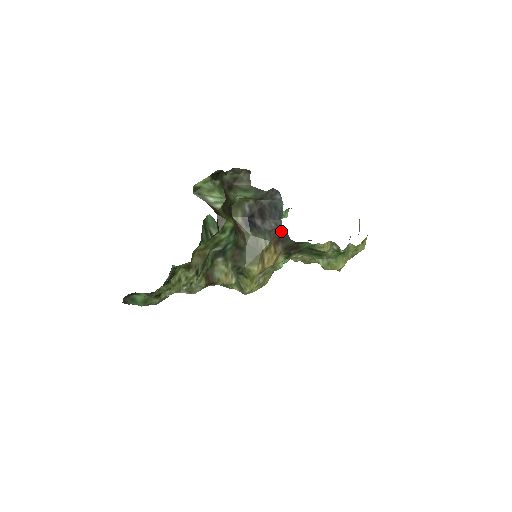
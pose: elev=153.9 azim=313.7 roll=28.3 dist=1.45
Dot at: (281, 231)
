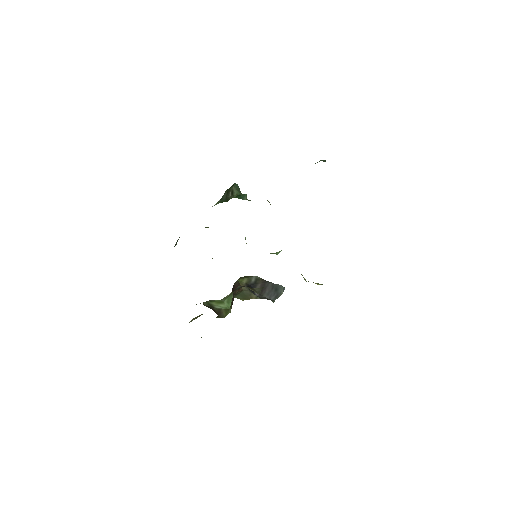
Dot at: (272, 301)
